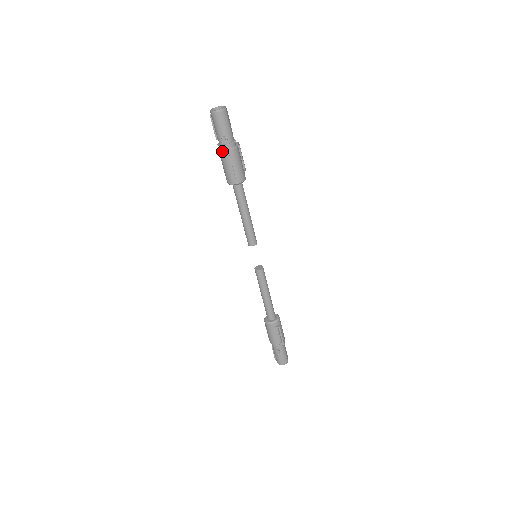
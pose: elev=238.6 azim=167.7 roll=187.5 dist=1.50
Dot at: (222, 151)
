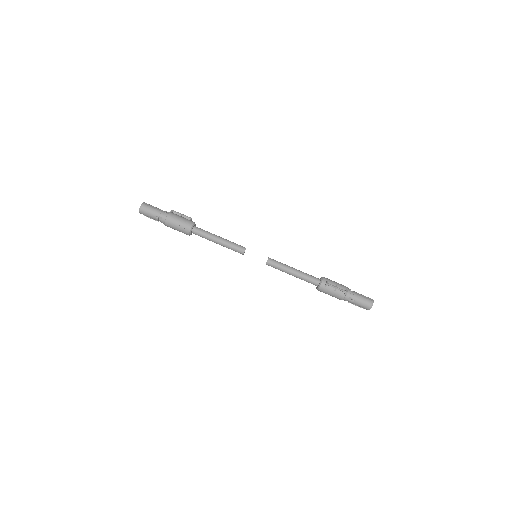
Dot at: (164, 224)
